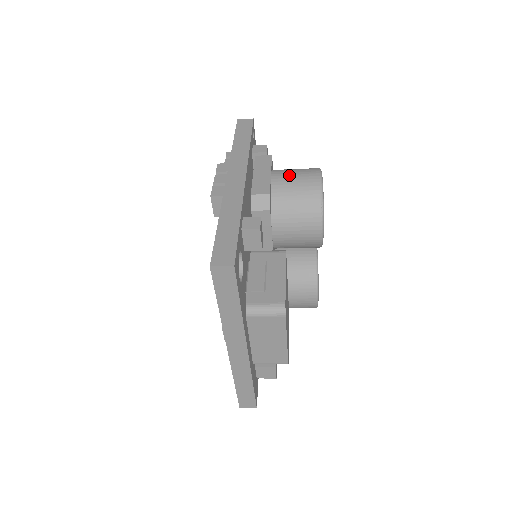
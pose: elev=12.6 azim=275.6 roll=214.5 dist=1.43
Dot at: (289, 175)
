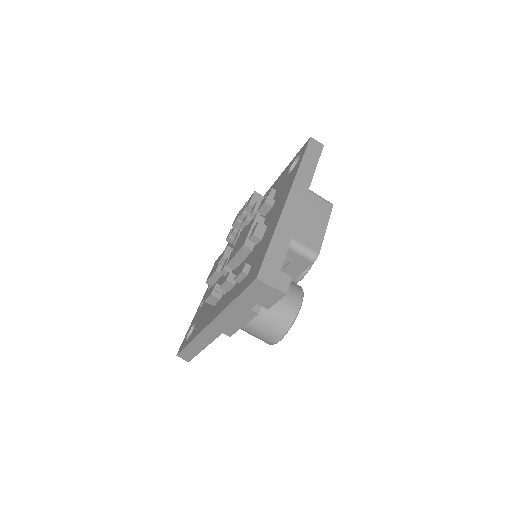
Dot at: occluded
